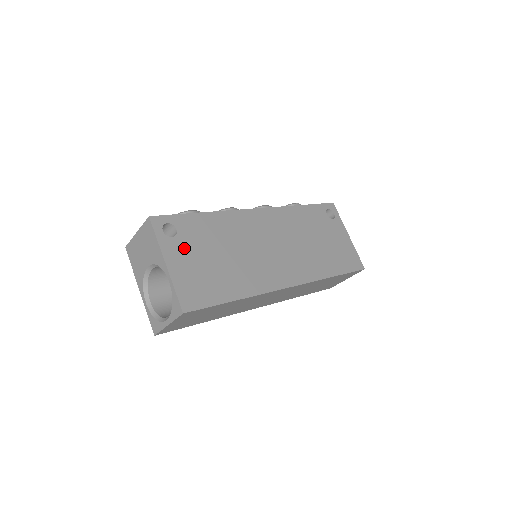
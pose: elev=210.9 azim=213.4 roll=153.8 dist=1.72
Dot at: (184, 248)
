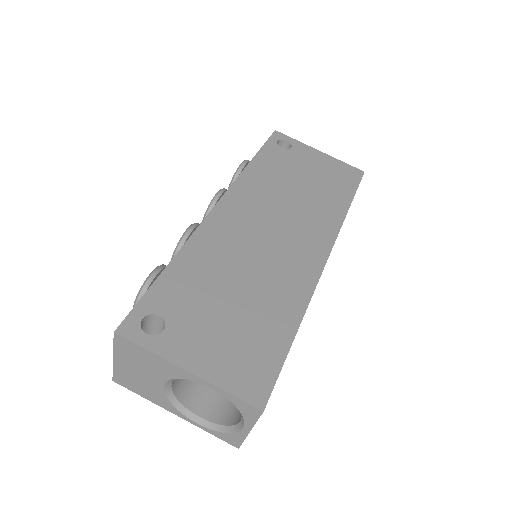
Dot at: (189, 330)
